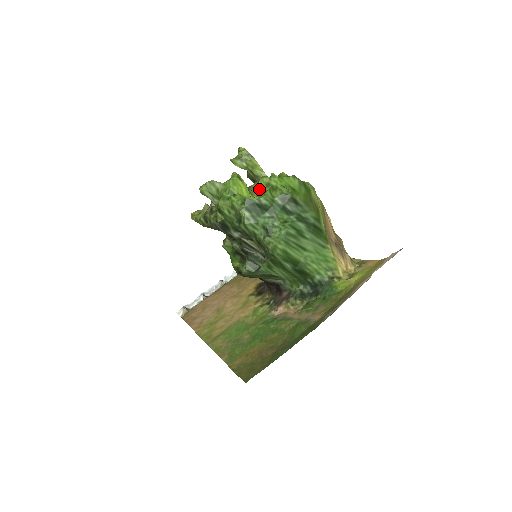
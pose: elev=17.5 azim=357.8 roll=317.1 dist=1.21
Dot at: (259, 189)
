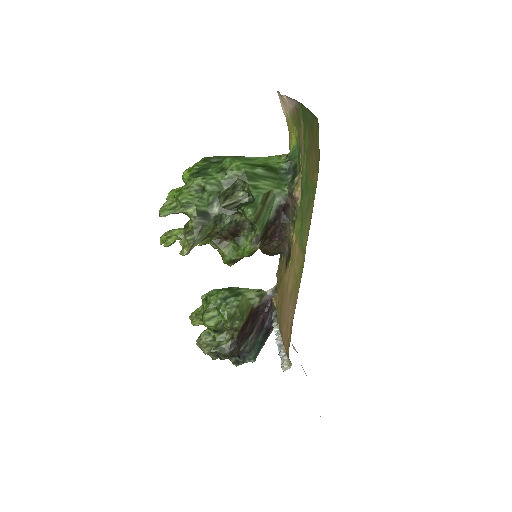
Dot at: occluded
